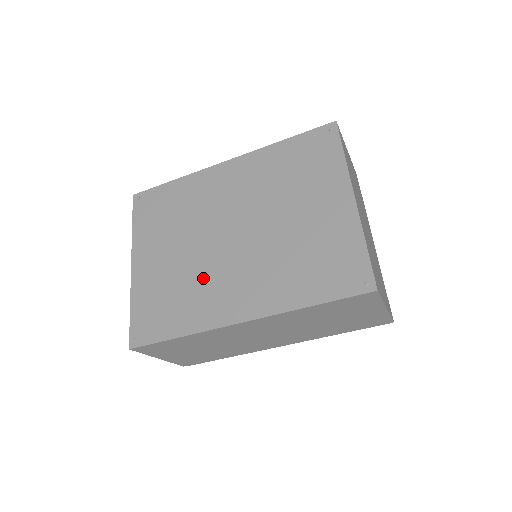
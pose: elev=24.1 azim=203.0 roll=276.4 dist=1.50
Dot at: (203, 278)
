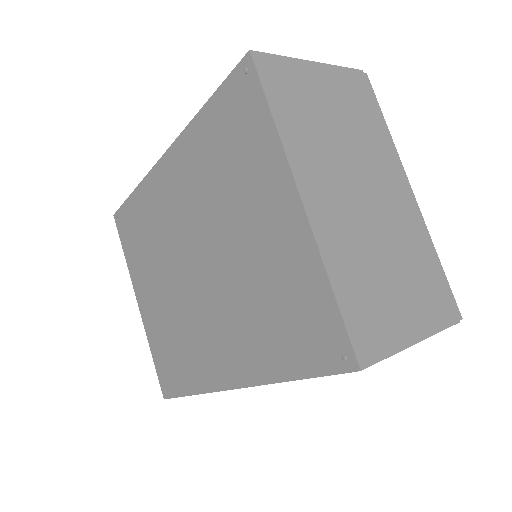
Dot at: (189, 326)
